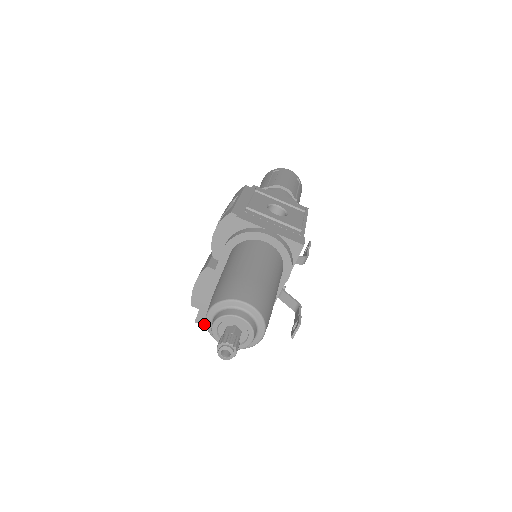
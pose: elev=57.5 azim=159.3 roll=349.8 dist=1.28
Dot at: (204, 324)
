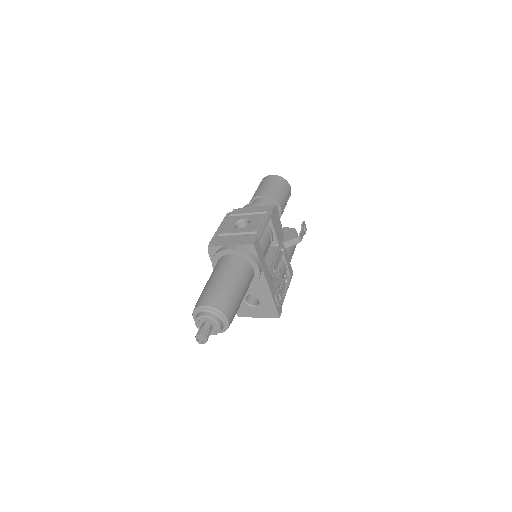
Dot at: (244, 316)
